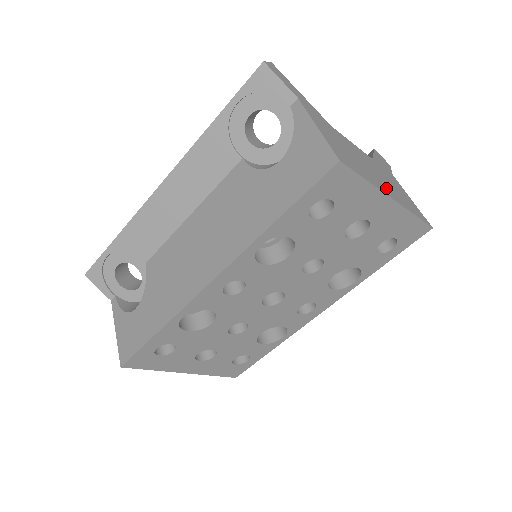
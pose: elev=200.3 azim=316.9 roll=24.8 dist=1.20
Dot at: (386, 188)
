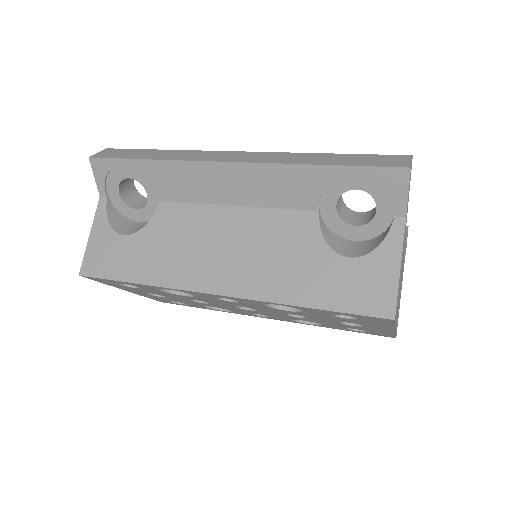
Dot at: occluded
